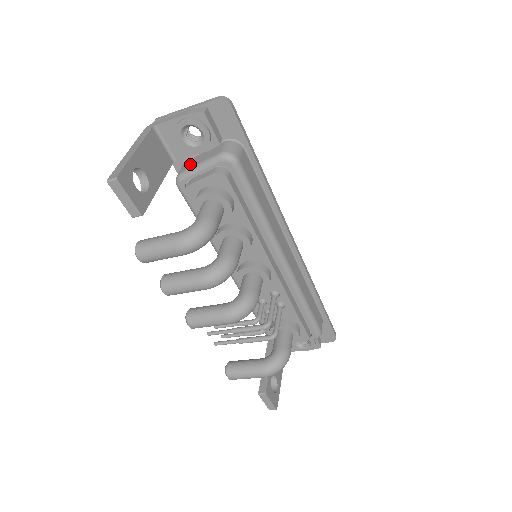
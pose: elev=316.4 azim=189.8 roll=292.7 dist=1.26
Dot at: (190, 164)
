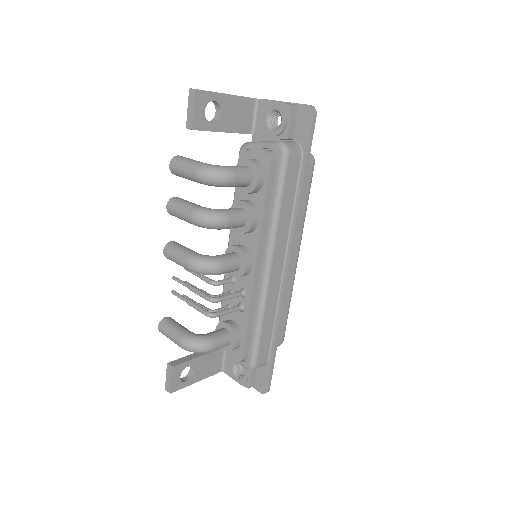
Dot at: occluded
